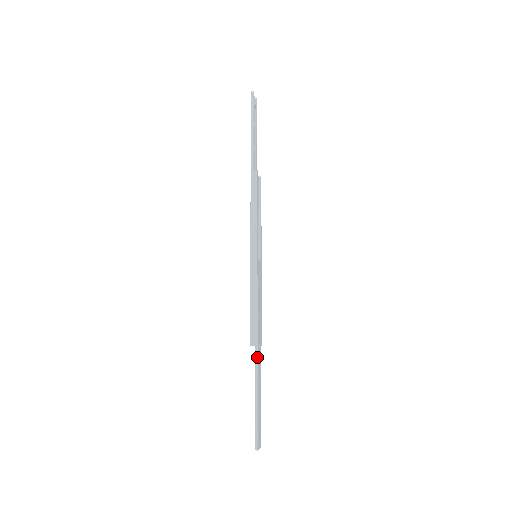
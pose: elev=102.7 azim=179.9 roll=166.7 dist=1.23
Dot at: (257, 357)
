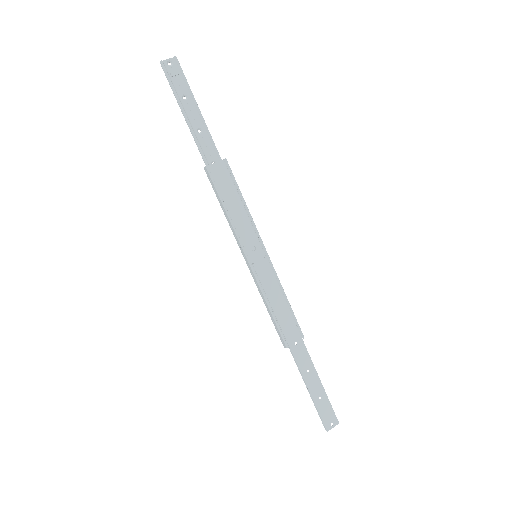
Dot at: (293, 357)
